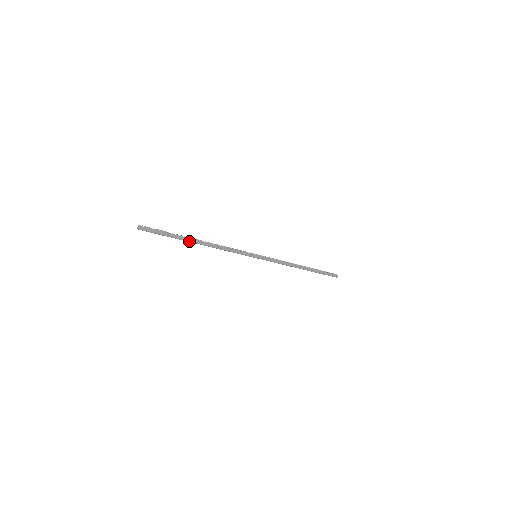
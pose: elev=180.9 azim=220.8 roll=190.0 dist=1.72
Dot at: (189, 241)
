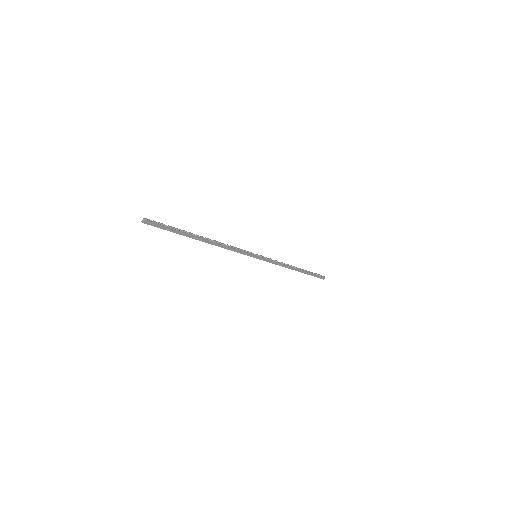
Dot at: (193, 238)
